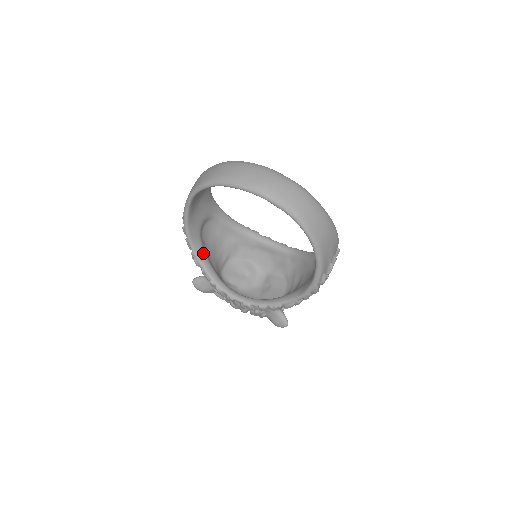
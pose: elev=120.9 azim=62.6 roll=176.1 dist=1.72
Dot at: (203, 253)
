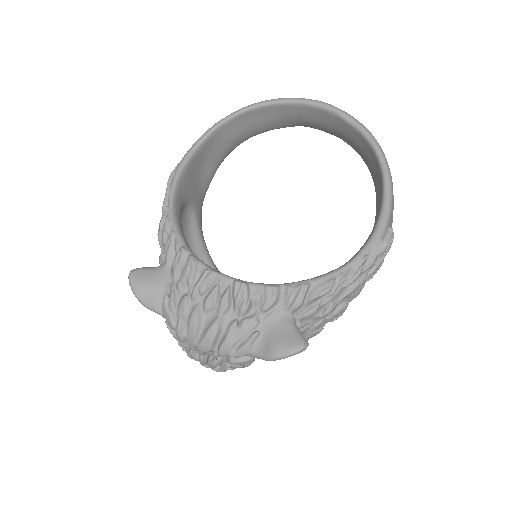
Dot at: (180, 221)
